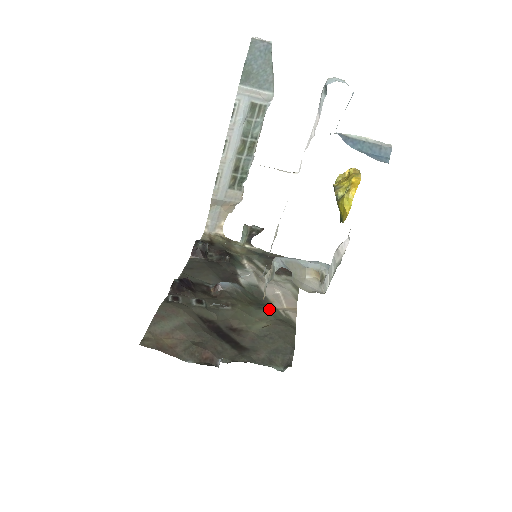
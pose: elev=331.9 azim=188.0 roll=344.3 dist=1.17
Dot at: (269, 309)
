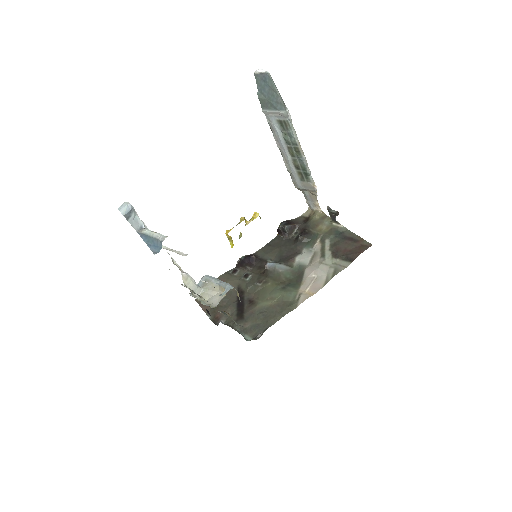
Dot at: (288, 291)
